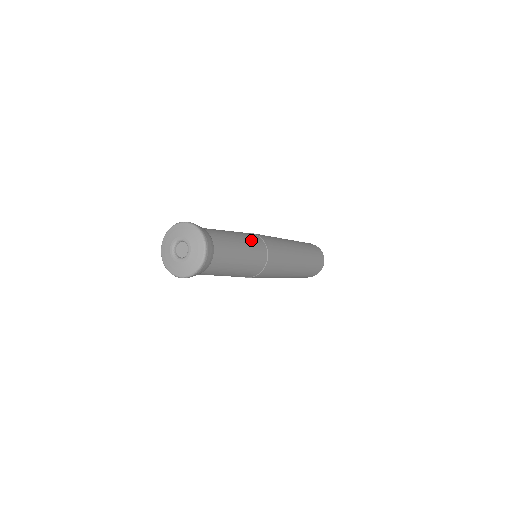
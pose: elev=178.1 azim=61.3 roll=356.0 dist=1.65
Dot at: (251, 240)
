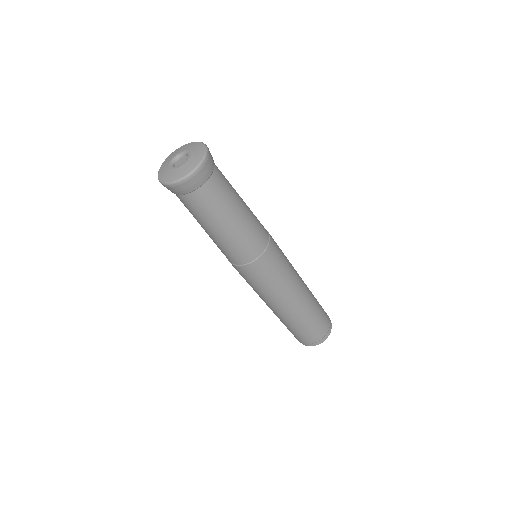
Dot at: (256, 218)
